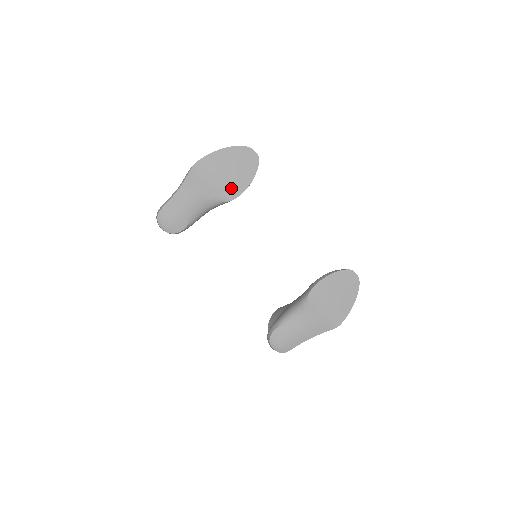
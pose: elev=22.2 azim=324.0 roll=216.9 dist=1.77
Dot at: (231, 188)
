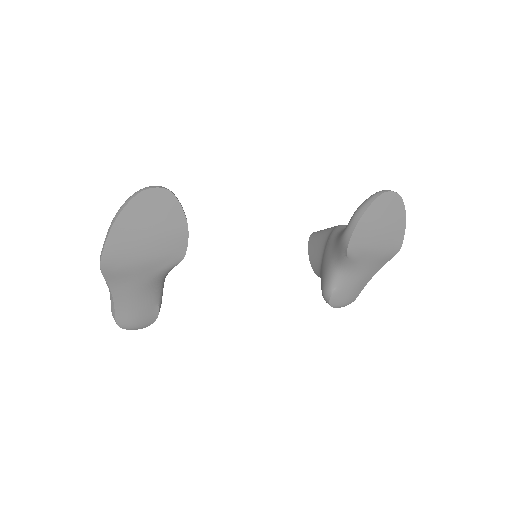
Dot at: (170, 250)
